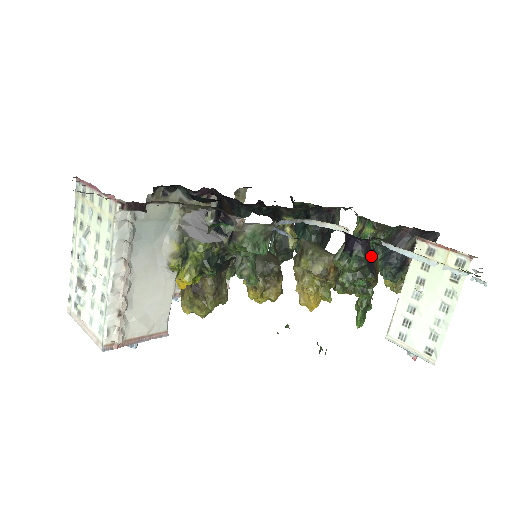
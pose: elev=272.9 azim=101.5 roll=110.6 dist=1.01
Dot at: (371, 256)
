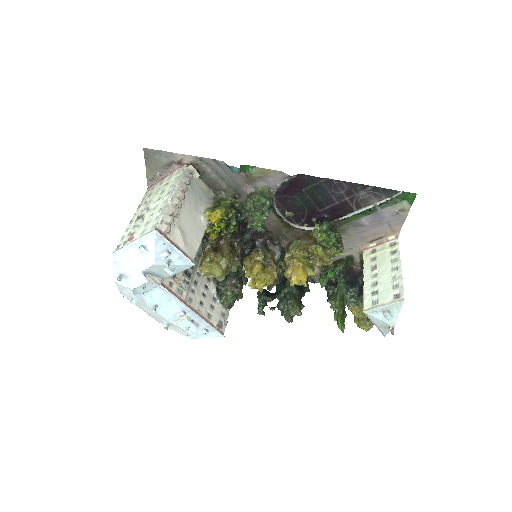
Dot at: occluded
